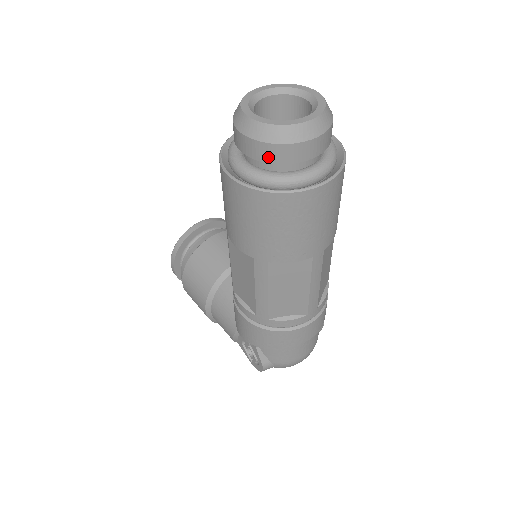
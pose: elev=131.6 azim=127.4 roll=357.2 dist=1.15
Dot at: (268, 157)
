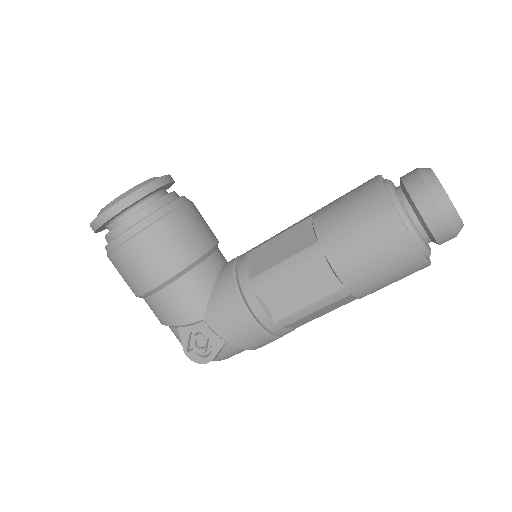
Dot at: (440, 236)
